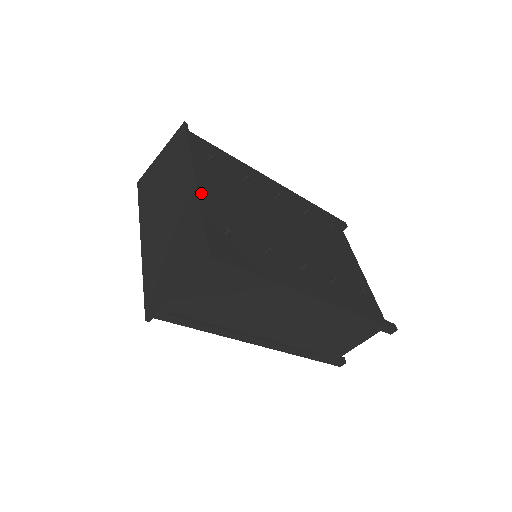
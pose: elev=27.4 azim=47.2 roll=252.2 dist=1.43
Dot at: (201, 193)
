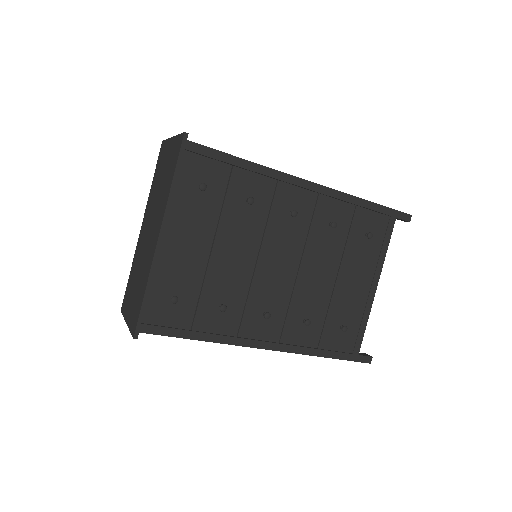
Dot at: (163, 250)
